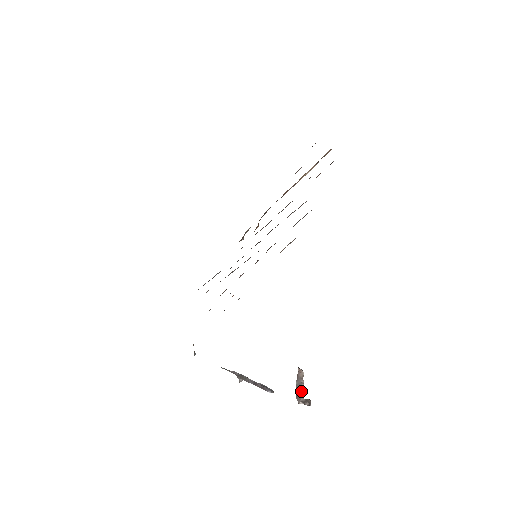
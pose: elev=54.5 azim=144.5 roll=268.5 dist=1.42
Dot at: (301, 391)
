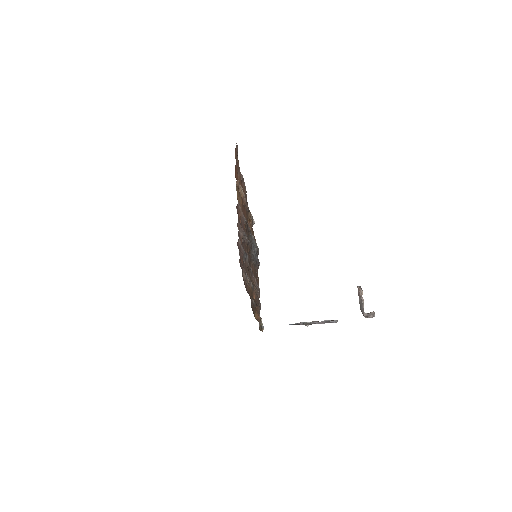
Dot at: (363, 308)
